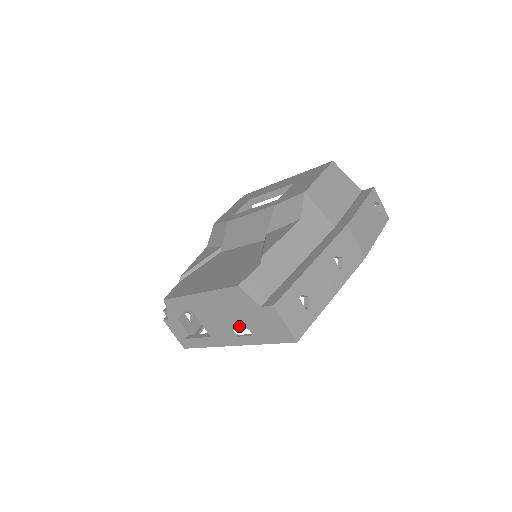
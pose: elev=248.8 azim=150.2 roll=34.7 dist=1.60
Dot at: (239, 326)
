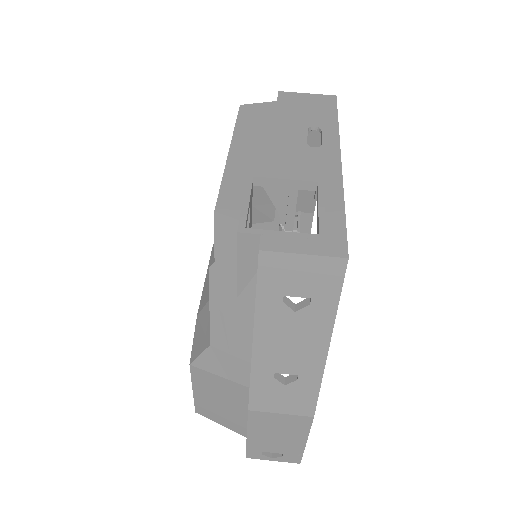
Dot at: (302, 134)
